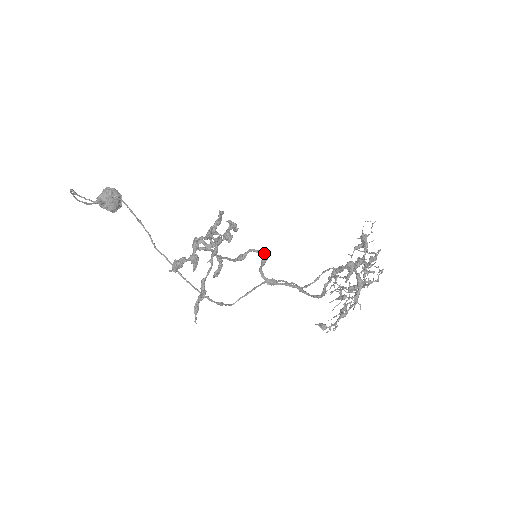
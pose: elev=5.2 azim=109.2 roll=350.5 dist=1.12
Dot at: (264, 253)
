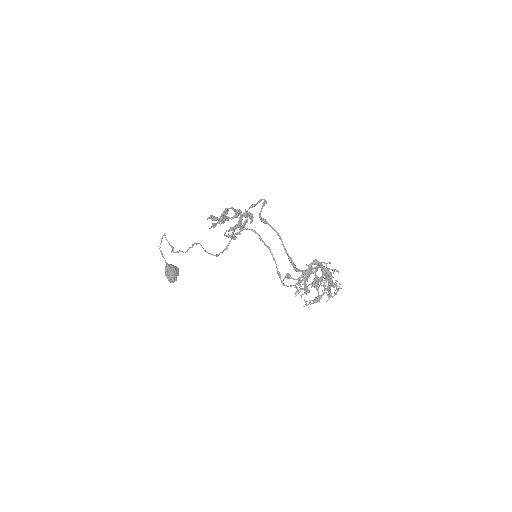
Dot at: occluded
